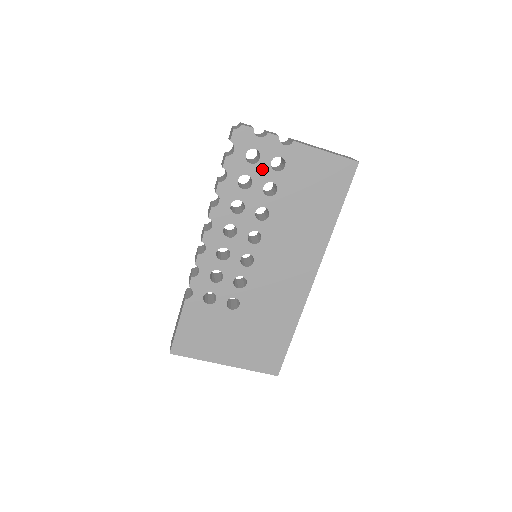
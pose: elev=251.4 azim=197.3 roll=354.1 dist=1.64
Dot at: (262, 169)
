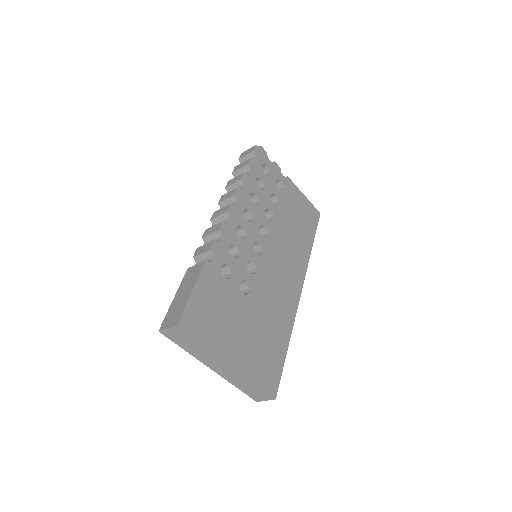
Dot at: (271, 182)
